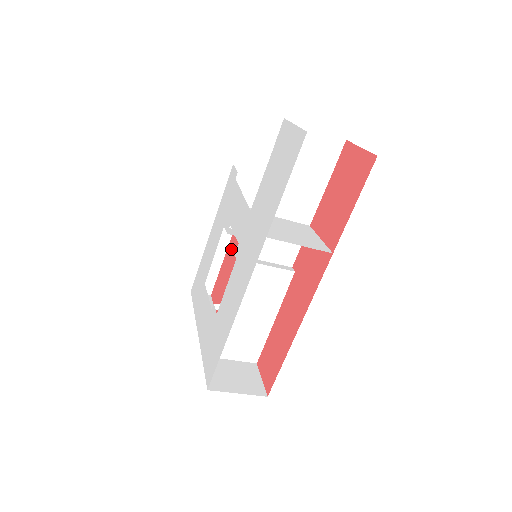
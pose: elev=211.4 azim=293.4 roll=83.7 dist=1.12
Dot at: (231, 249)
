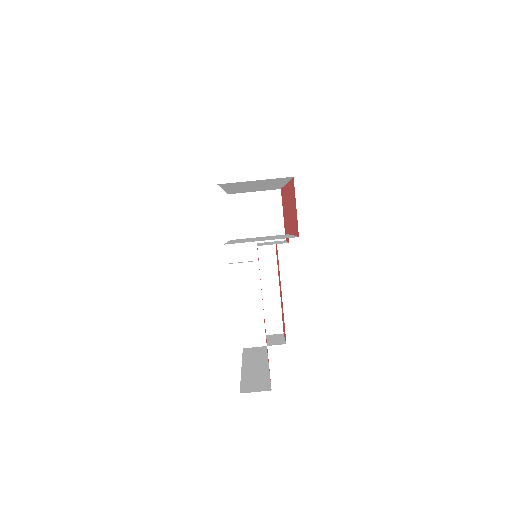
Dot at: occluded
